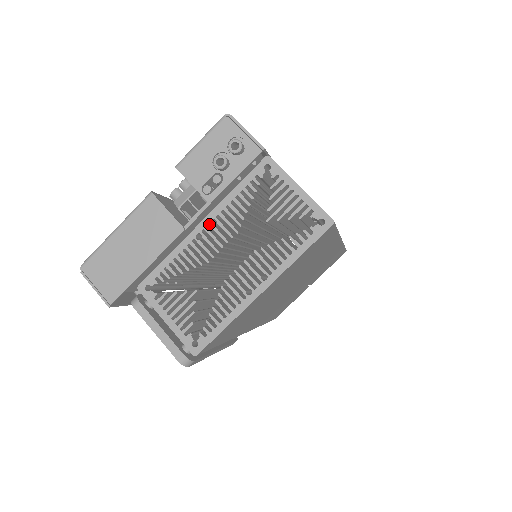
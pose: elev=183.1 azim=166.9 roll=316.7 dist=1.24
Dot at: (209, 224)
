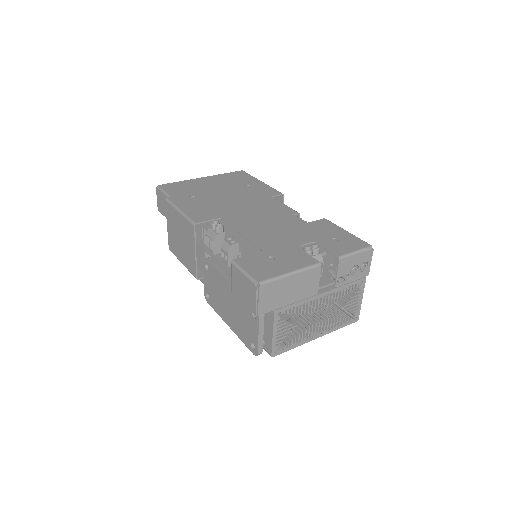
Dot at: (326, 296)
